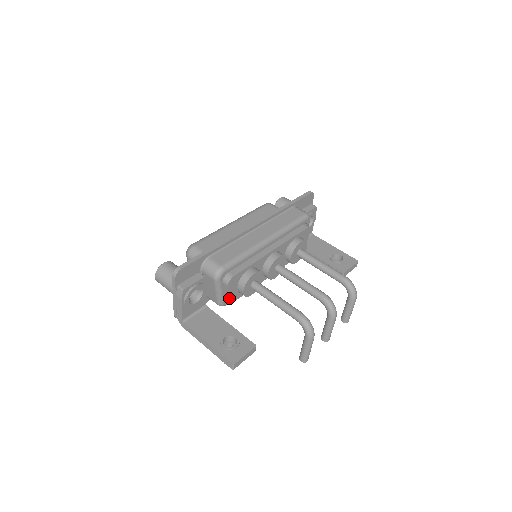
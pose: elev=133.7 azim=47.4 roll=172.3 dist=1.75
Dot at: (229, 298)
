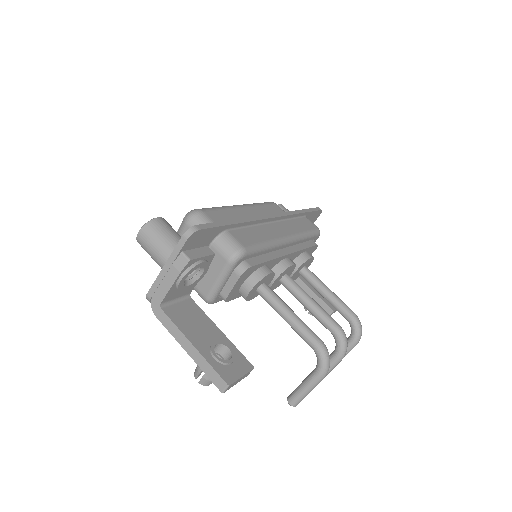
Dot at: (228, 294)
